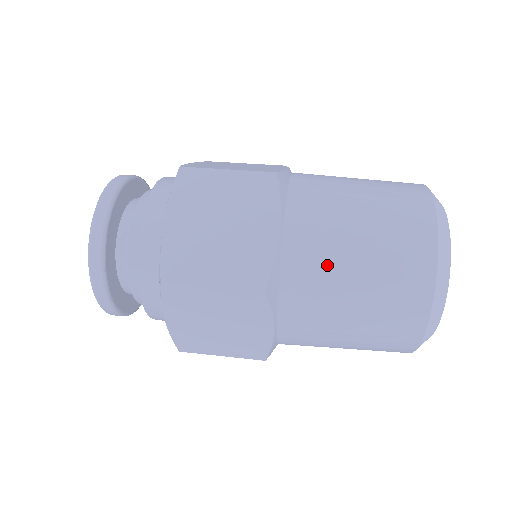
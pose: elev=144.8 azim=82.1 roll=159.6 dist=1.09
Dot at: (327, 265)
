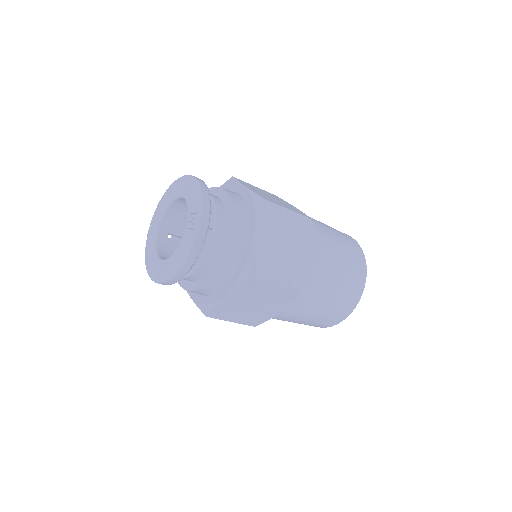
Dot at: occluded
